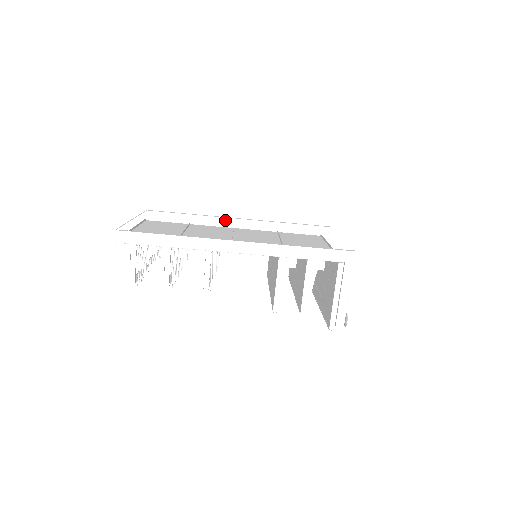
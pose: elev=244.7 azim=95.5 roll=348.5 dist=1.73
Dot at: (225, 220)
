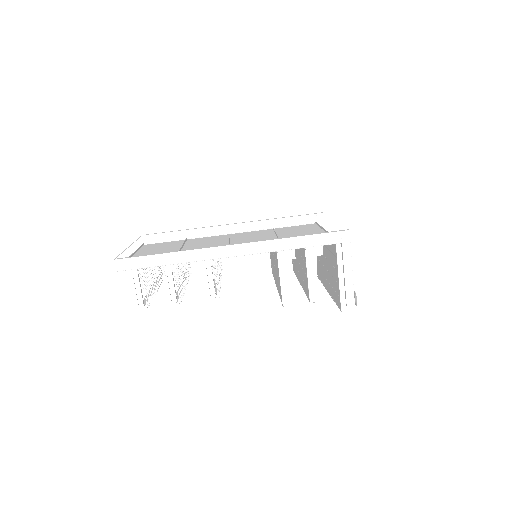
Dot at: (220, 228)
